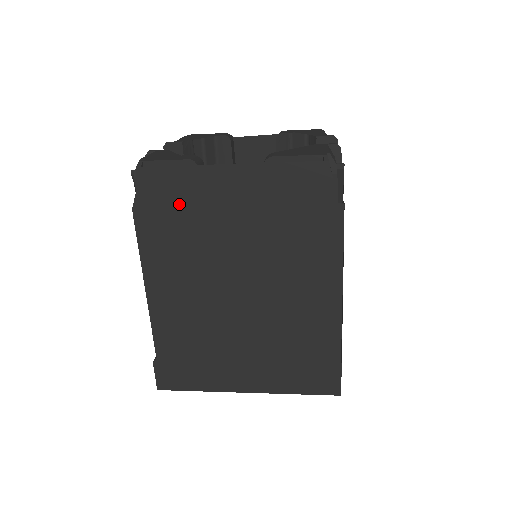
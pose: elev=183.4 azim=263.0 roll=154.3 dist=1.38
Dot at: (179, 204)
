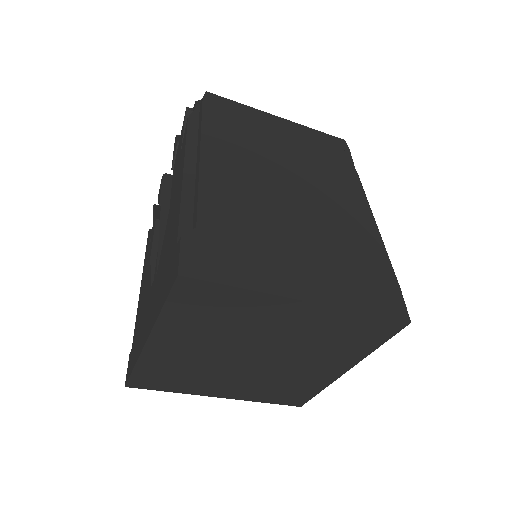
Dot at: (238, 121)
